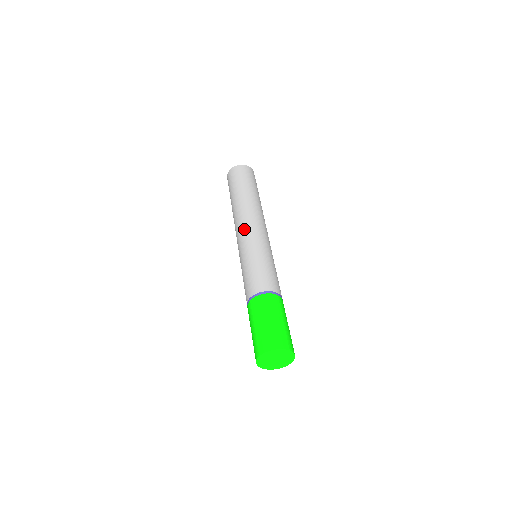
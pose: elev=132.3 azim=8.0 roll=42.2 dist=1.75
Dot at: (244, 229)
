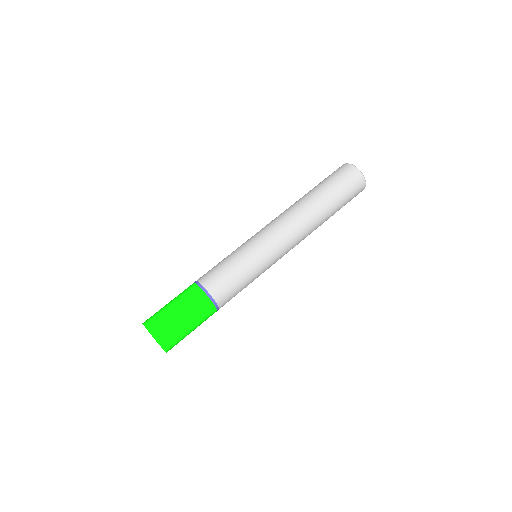
Dot at: (266, 225)
